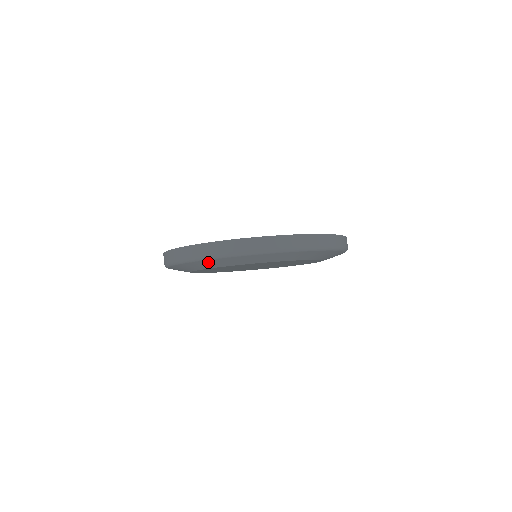
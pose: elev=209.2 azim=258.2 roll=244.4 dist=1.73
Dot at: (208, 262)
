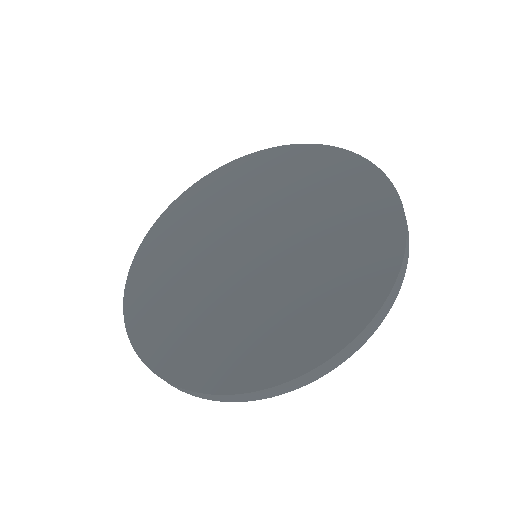
Dot at: occluded
